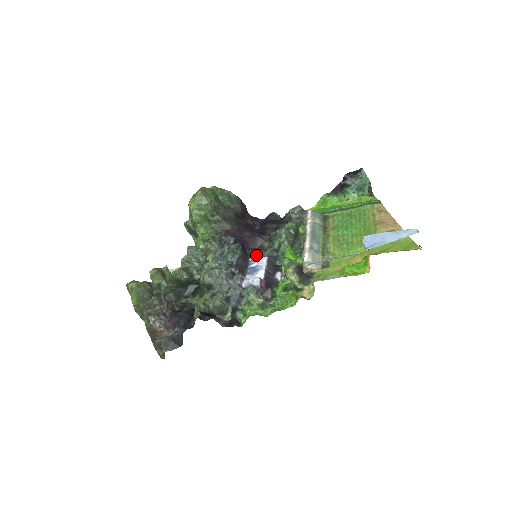
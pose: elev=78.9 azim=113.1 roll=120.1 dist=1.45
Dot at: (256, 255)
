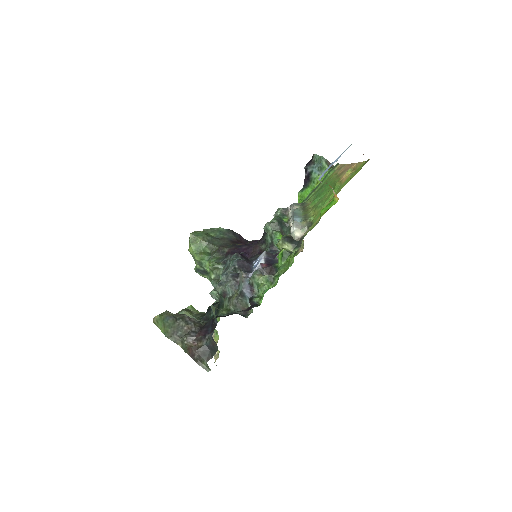
Dot at: occluded
